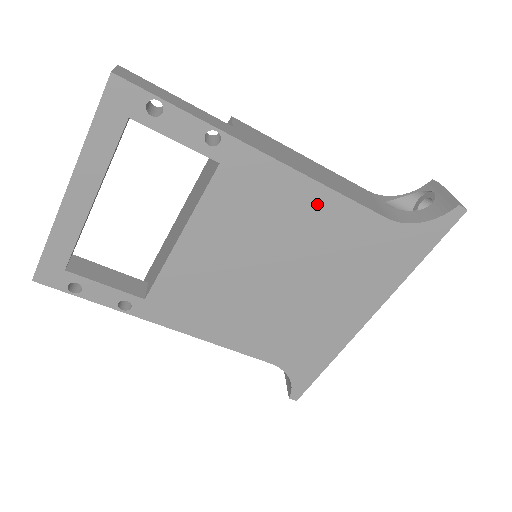
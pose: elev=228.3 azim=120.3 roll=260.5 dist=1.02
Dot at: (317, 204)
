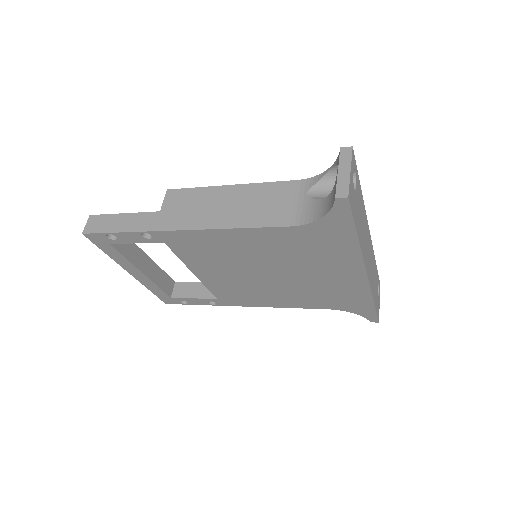
Dot at: (236, 238)
